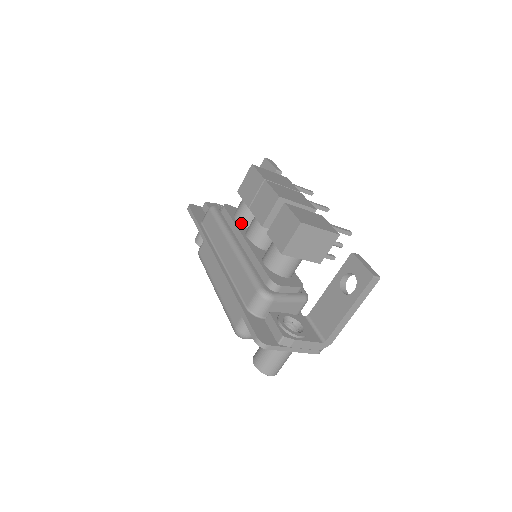
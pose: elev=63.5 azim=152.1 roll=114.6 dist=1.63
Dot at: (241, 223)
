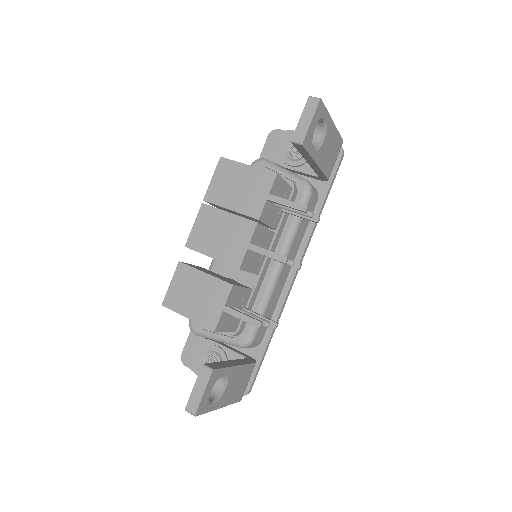
Dot at: occluded
